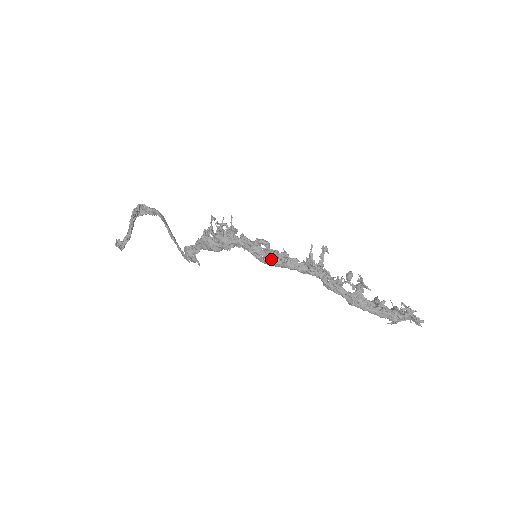
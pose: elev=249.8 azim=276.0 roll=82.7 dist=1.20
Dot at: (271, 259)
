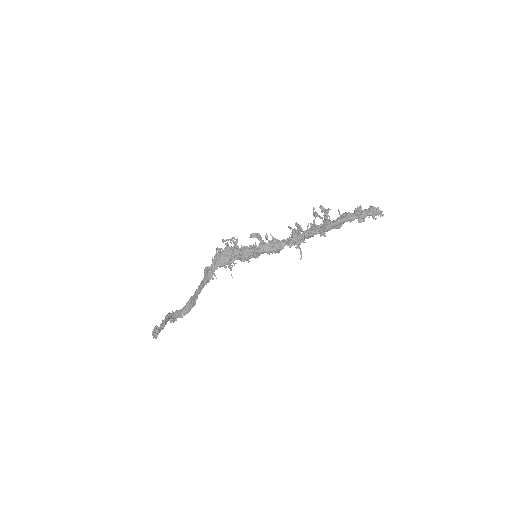
Dot at: (265, 247)
